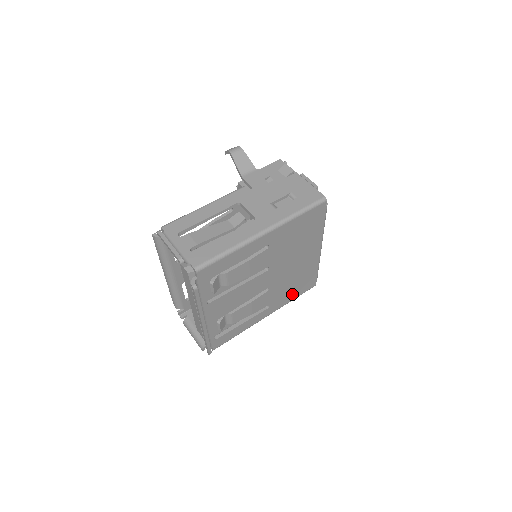
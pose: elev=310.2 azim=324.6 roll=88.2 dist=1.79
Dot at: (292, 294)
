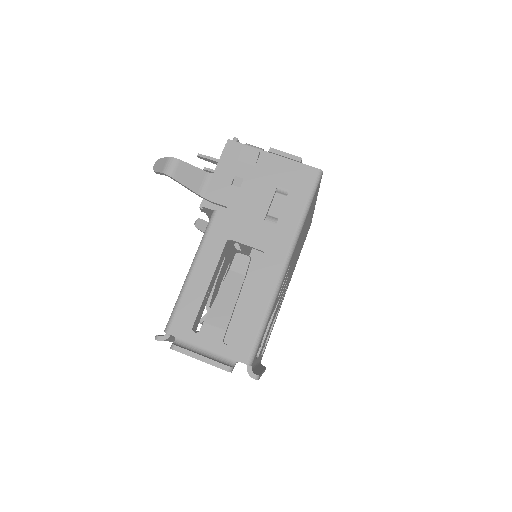
Dot at: (299, 254)
